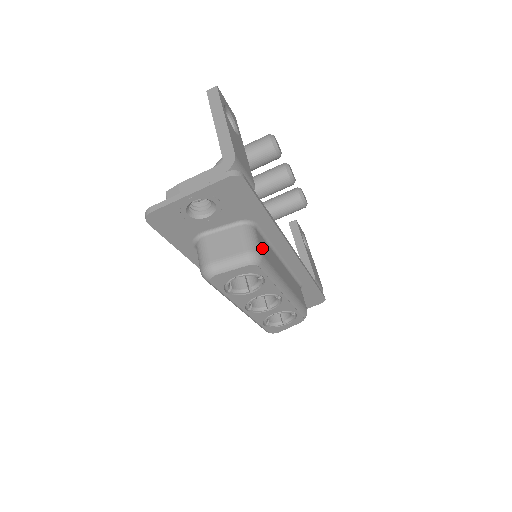
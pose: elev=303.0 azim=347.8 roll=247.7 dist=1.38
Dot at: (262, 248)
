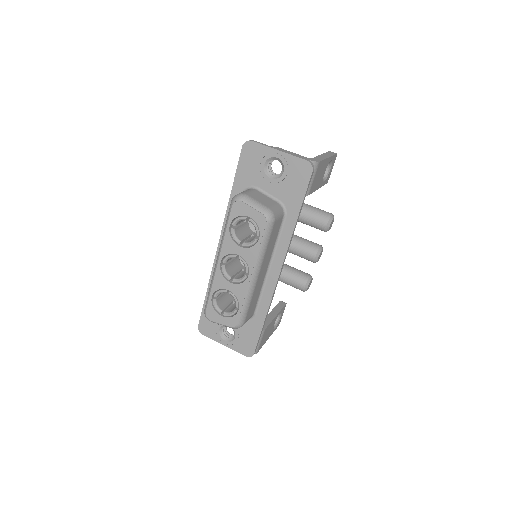
Dot at: (276, 225)
